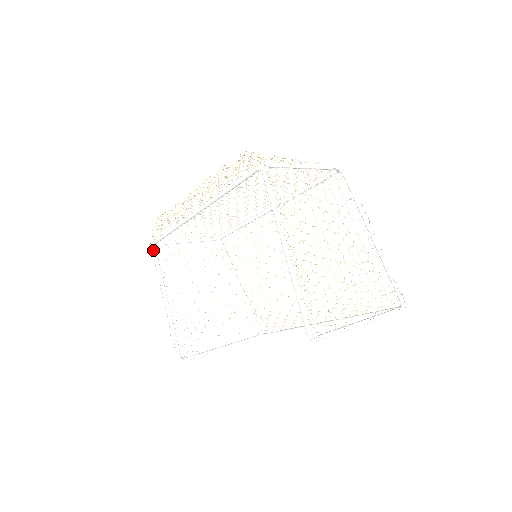
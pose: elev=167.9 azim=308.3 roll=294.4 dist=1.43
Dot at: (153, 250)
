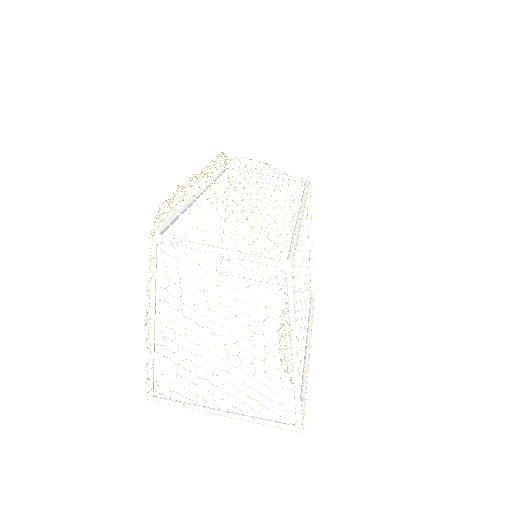
Dot at: (225, 172)
